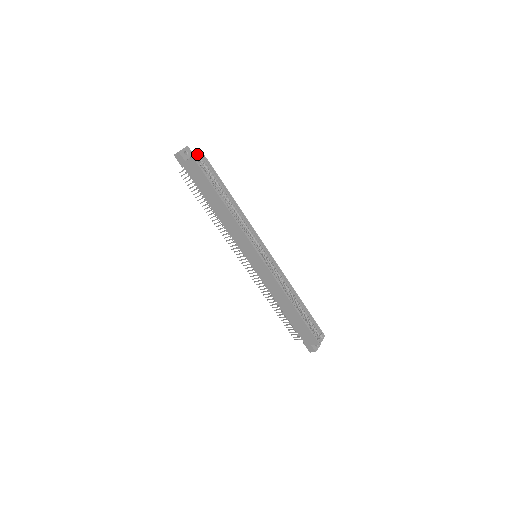
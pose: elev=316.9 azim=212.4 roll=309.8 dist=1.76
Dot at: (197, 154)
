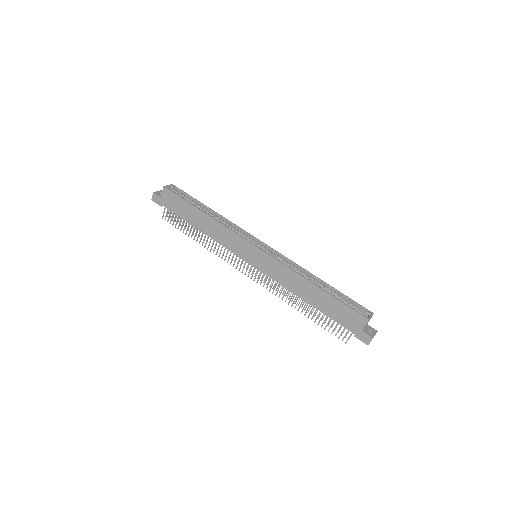
Dot at: (168, 186)
